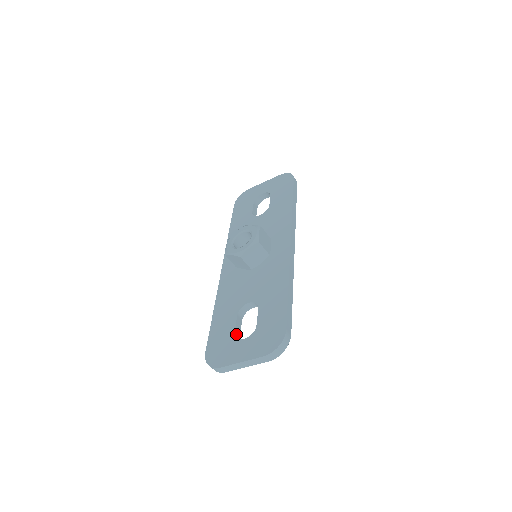
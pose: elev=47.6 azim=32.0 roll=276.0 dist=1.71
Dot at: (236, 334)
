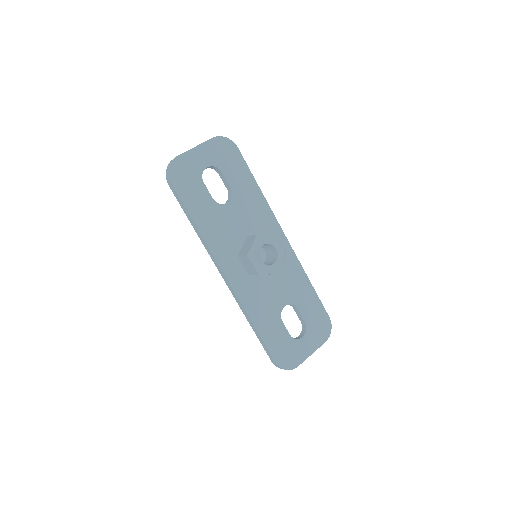
Dot at: (289, 336)
